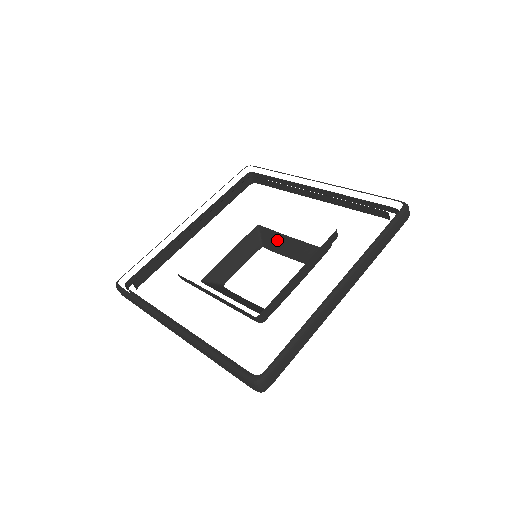
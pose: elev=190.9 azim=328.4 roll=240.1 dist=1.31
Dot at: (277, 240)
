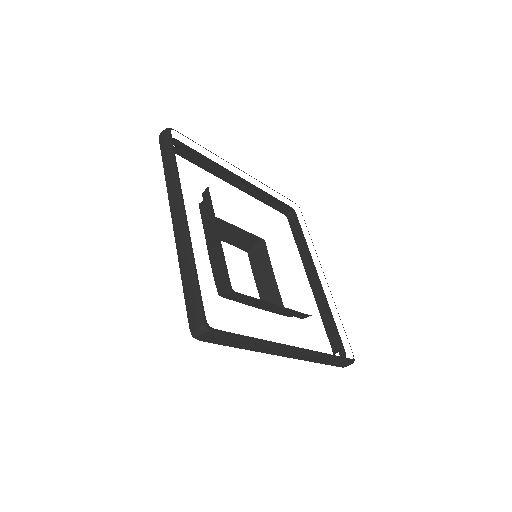
Dot at: (264, 264)
